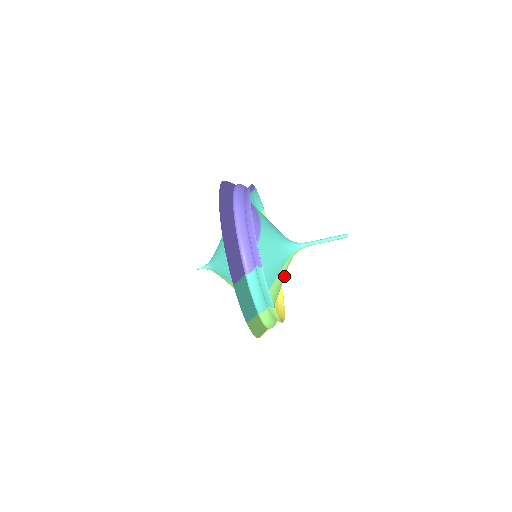
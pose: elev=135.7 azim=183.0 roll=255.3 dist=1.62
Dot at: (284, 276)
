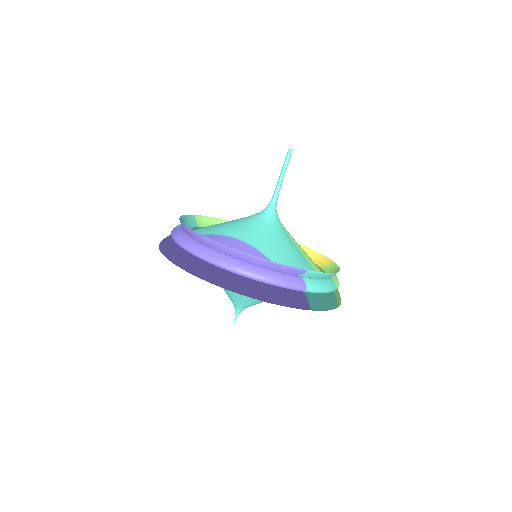
Dot at: occluded
